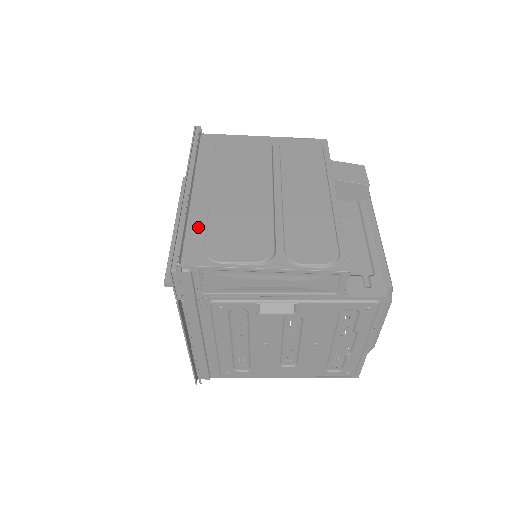
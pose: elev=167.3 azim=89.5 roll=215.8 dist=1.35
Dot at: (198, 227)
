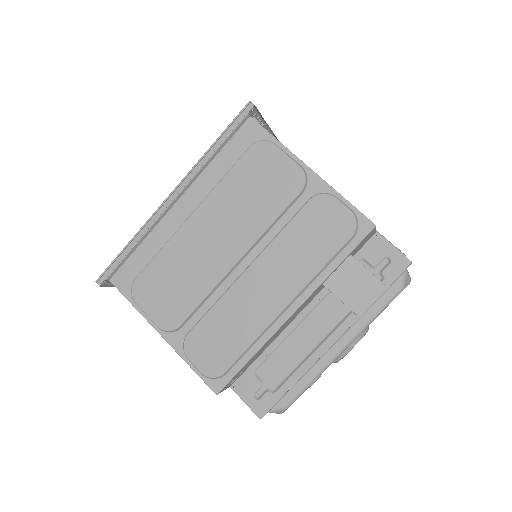
Dot at: (148, 251)
